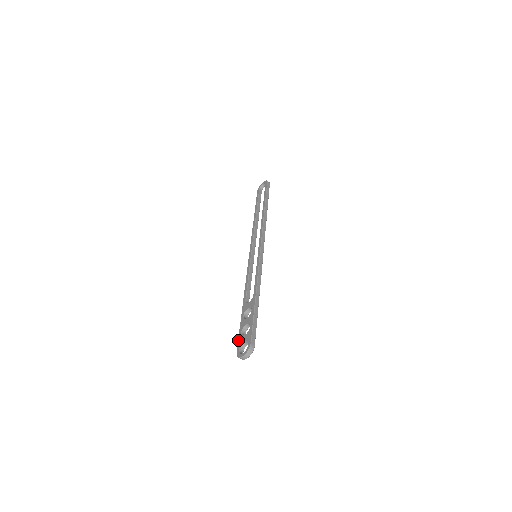
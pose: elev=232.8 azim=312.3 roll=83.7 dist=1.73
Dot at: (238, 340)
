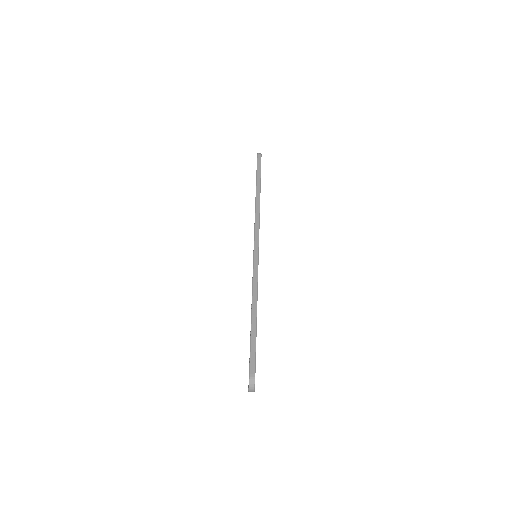
Dot at: occluded
